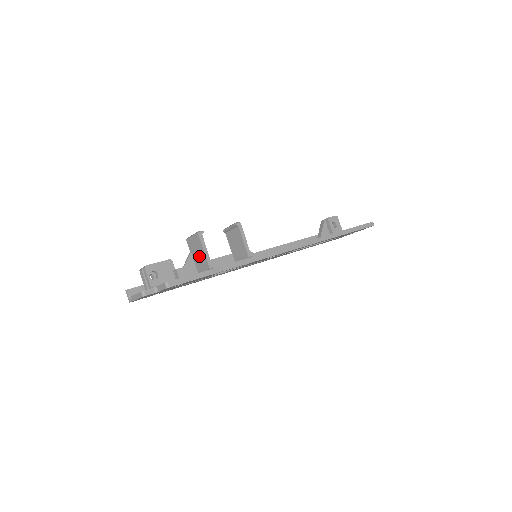
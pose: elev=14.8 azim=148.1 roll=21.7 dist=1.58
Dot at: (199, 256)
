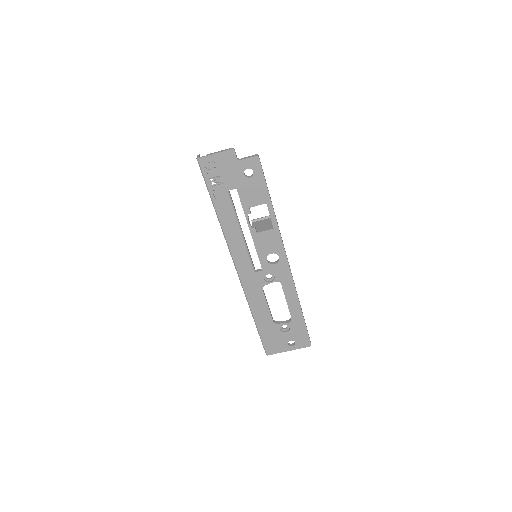
Dot at: occluded
